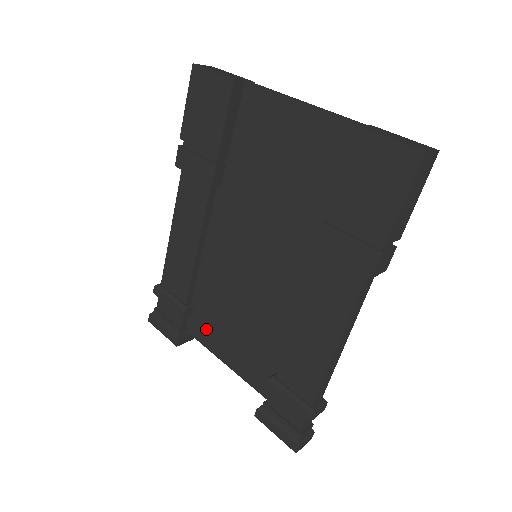
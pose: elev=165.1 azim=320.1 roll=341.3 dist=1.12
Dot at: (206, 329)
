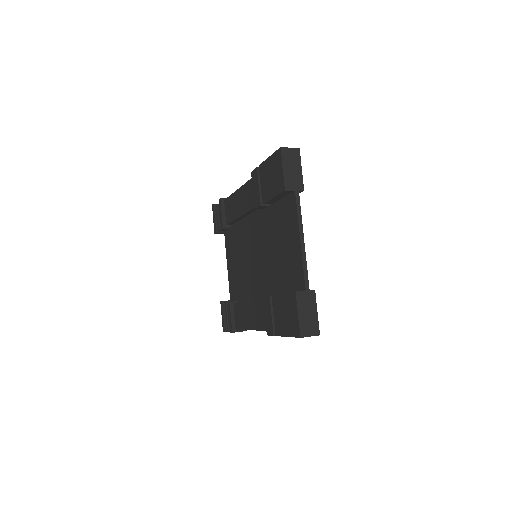
Dot at: (229, 244)
